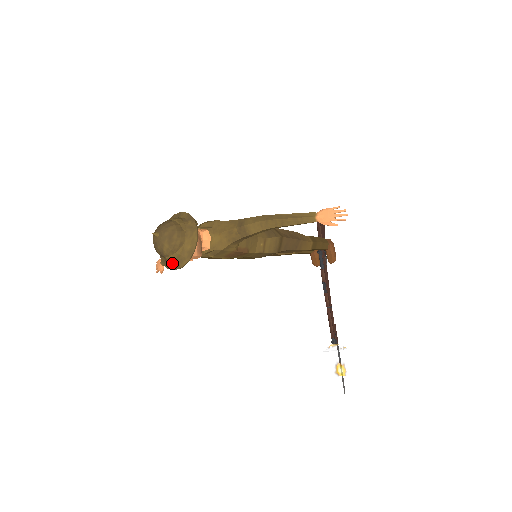
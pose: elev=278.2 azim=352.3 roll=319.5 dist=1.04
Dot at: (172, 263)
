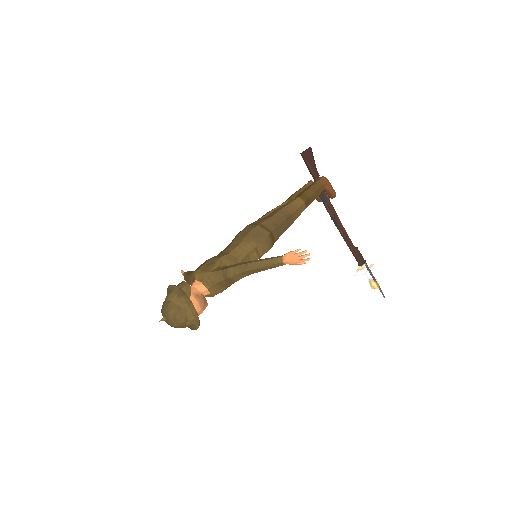
Dot at: occluded
